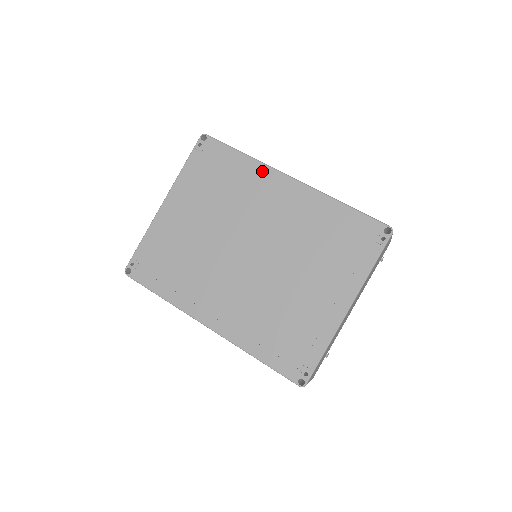
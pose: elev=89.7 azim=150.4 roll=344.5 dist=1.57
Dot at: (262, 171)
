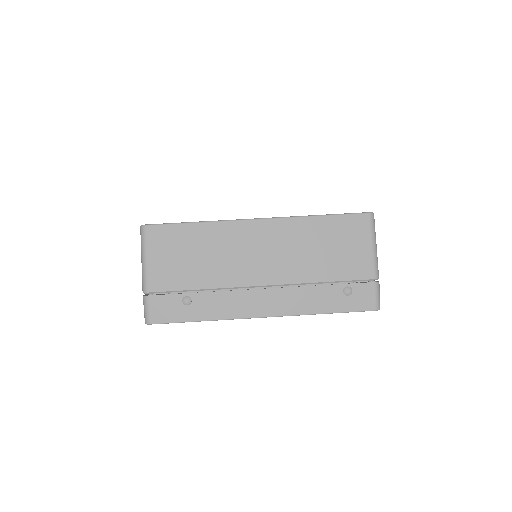
Dot at: occluded
